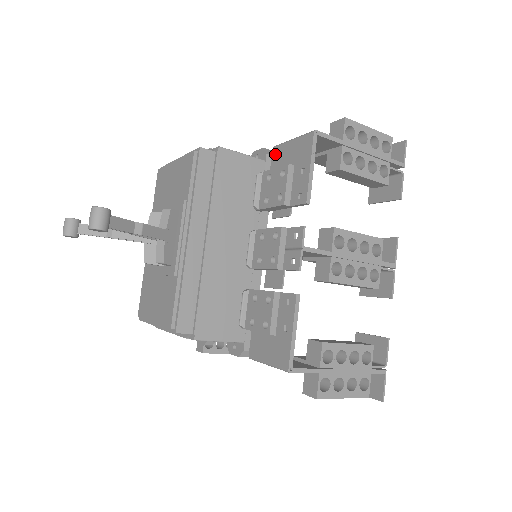
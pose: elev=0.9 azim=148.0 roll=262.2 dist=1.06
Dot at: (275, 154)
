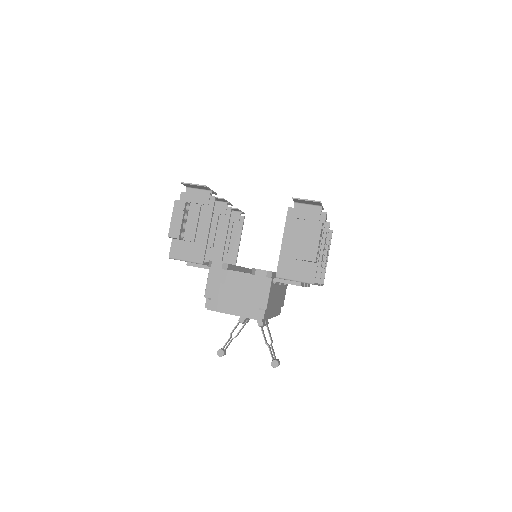
Dot at: occluded
